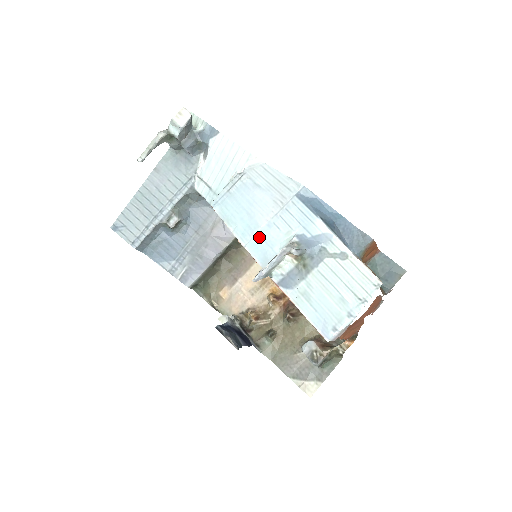
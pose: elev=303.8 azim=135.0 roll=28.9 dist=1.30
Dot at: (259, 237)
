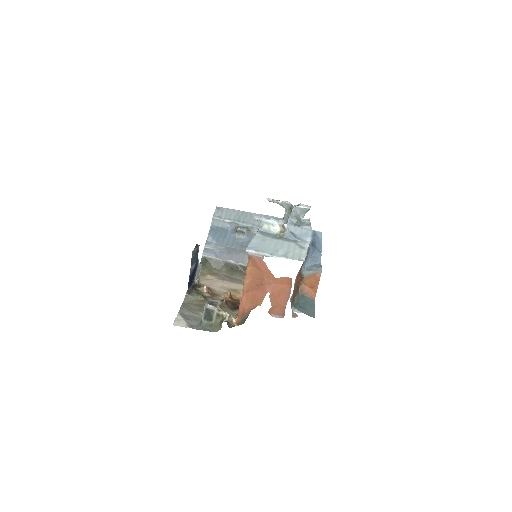
Dot at: occluded
